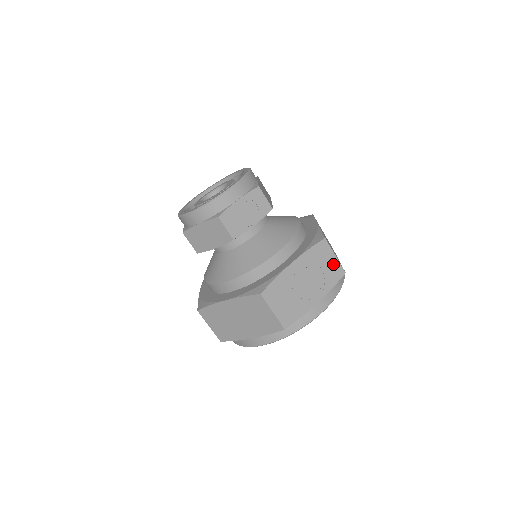
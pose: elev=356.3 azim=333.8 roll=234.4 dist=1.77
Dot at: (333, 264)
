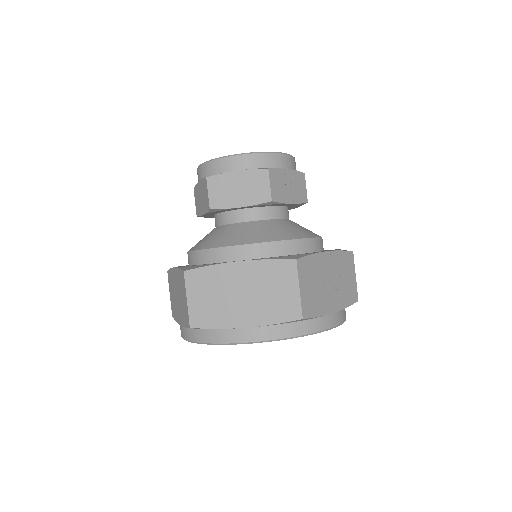
Dot at: (352, 283)
